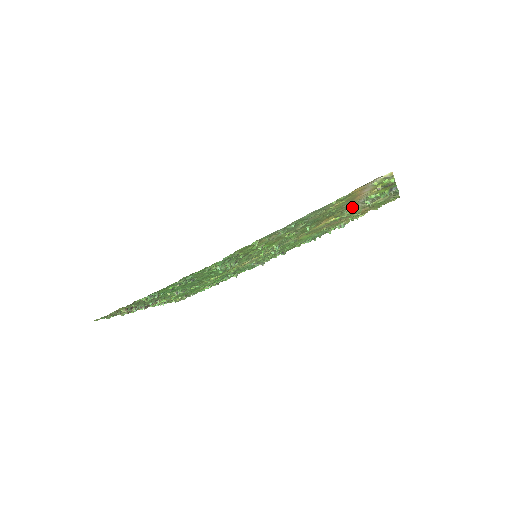
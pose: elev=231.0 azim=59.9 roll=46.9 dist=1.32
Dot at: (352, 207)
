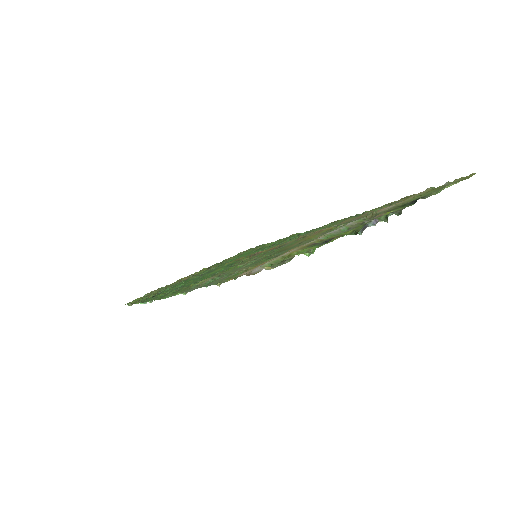
Dot at: occluded
